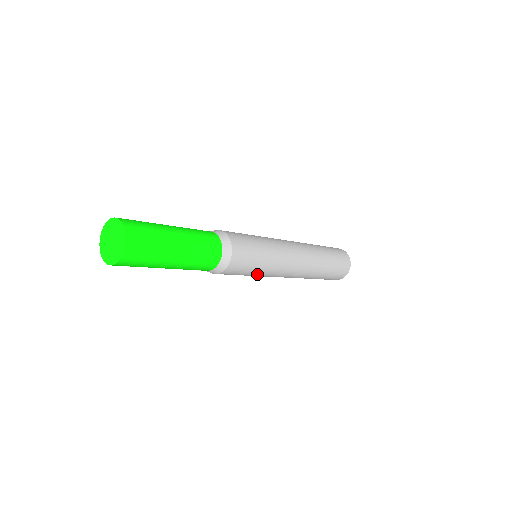
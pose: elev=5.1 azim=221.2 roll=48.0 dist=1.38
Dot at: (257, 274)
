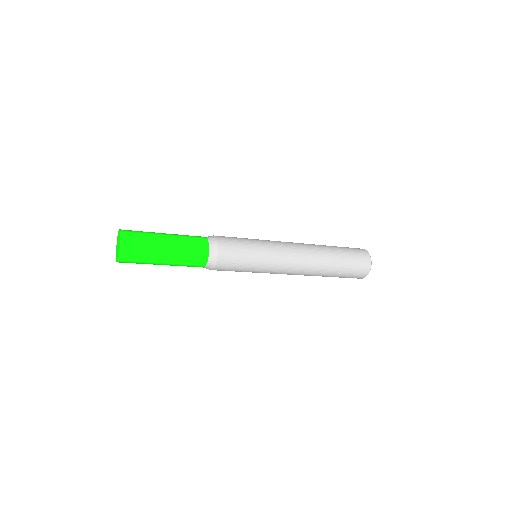
Dot at: (255, 267)
